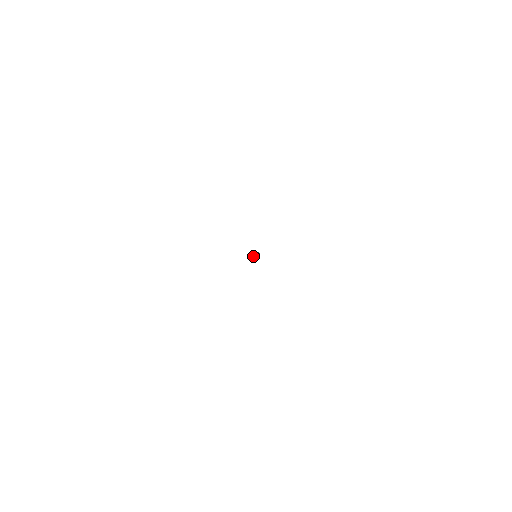
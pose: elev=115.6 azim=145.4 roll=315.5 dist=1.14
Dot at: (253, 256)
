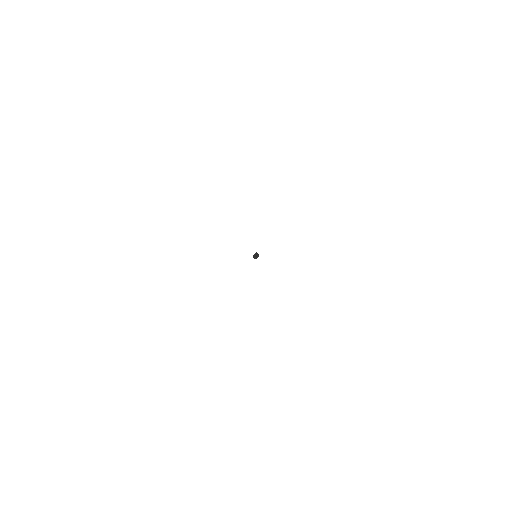
Dot at: (254, 257)
